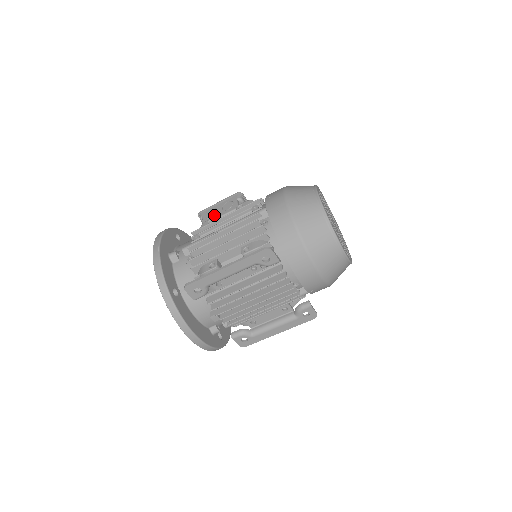
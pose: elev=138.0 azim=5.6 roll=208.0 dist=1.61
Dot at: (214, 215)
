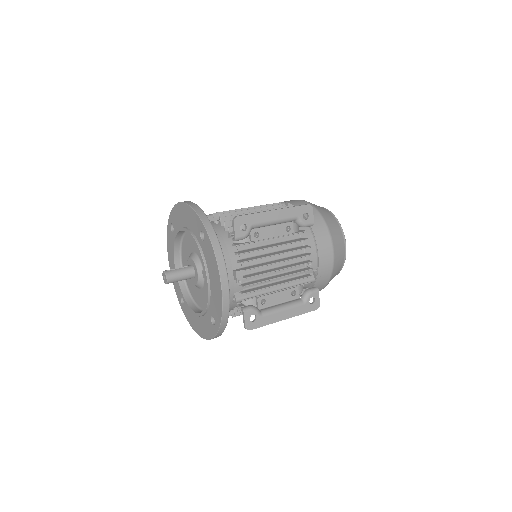
Dot at: occluded
